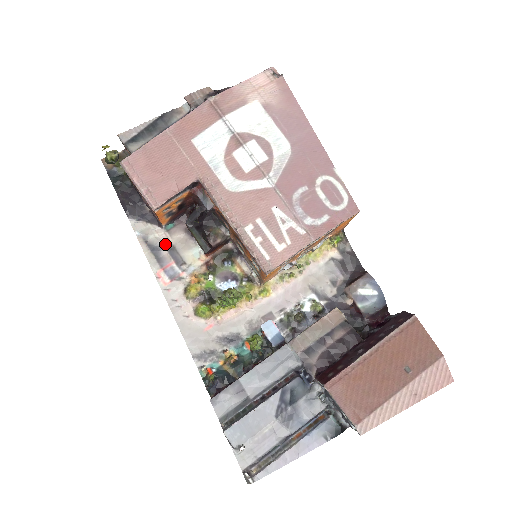
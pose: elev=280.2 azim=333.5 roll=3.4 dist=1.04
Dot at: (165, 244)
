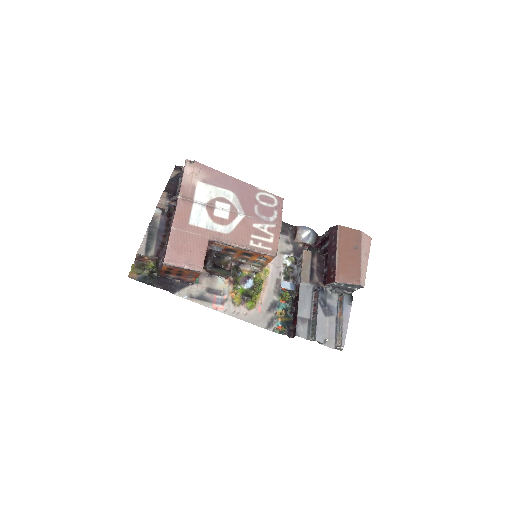
Dot at: (203, 291)
